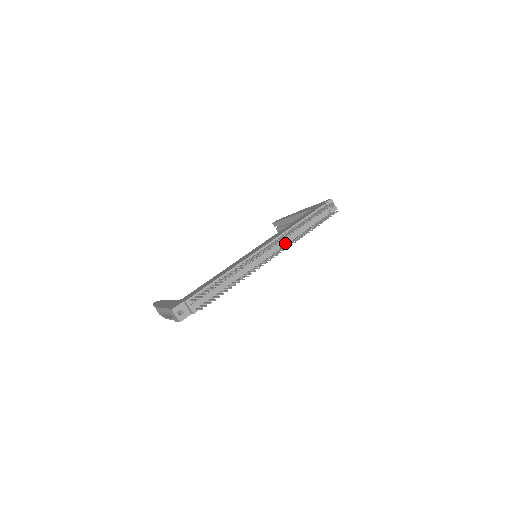
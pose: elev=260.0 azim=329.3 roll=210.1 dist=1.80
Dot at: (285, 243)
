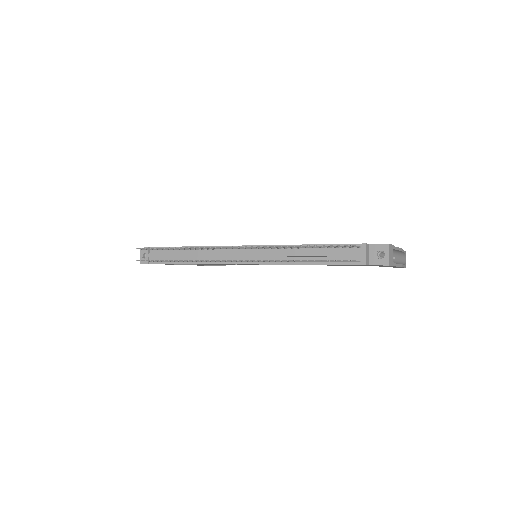
Dot at: (273, 259)
